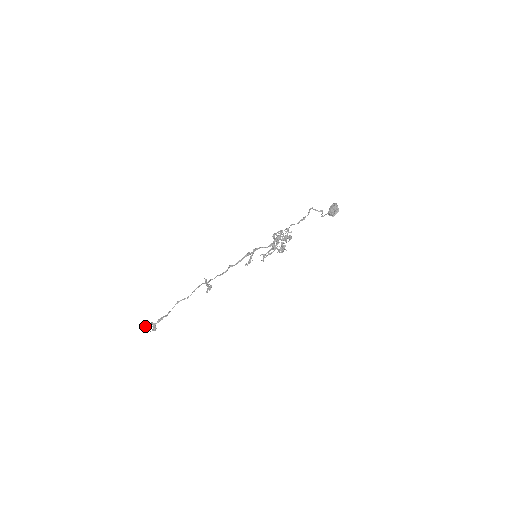
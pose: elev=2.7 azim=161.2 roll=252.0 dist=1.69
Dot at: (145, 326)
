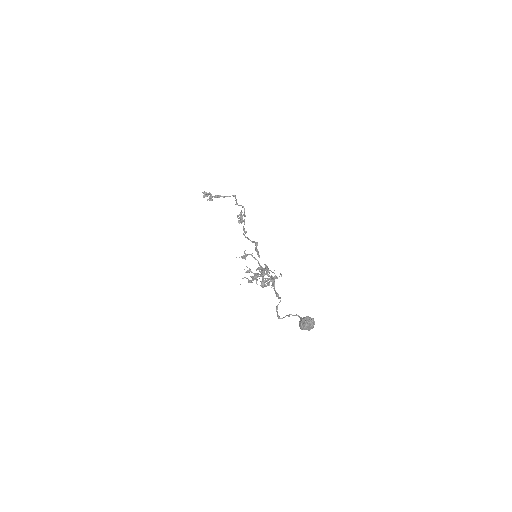
Dot at: (203, 192)
